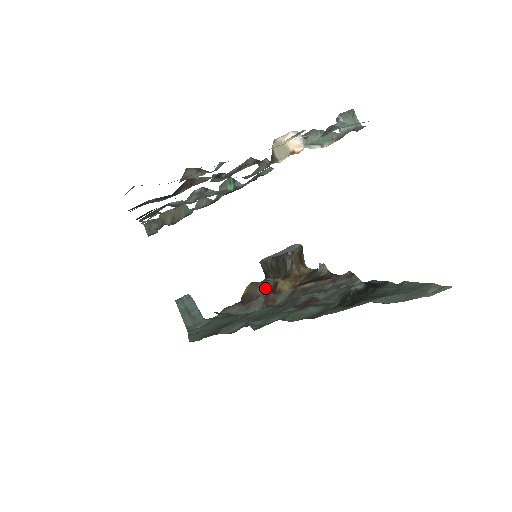
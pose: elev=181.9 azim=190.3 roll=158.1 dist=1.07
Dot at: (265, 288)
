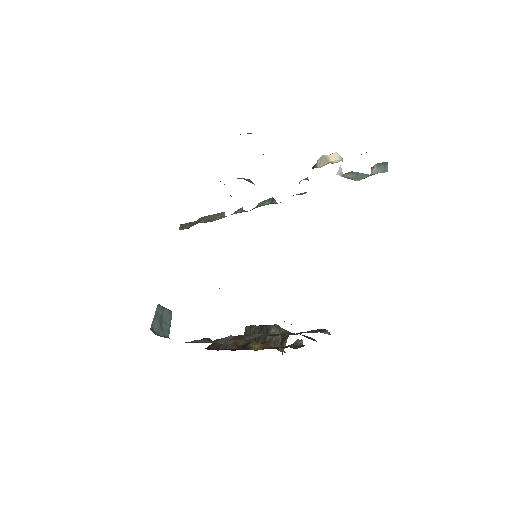
Dot at: (238, 343)
